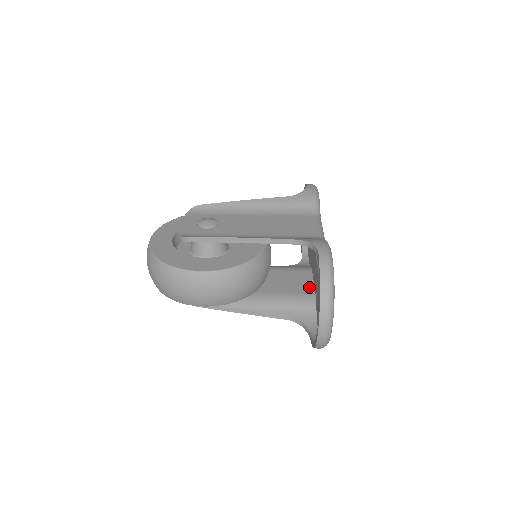
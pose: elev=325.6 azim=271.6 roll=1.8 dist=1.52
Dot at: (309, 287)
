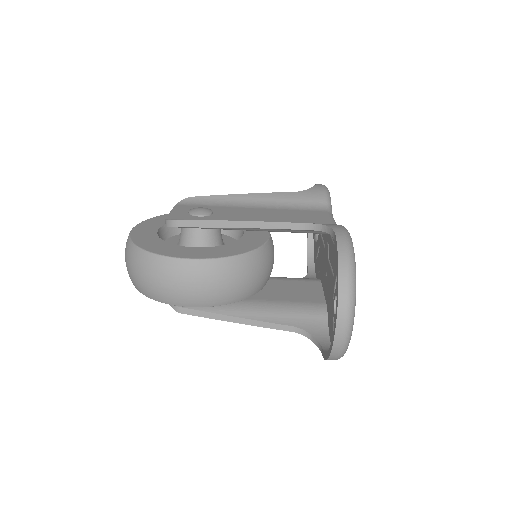
Dot at: (318, 296)
